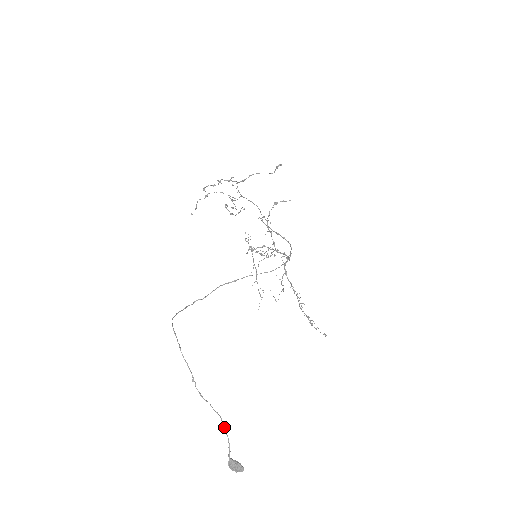
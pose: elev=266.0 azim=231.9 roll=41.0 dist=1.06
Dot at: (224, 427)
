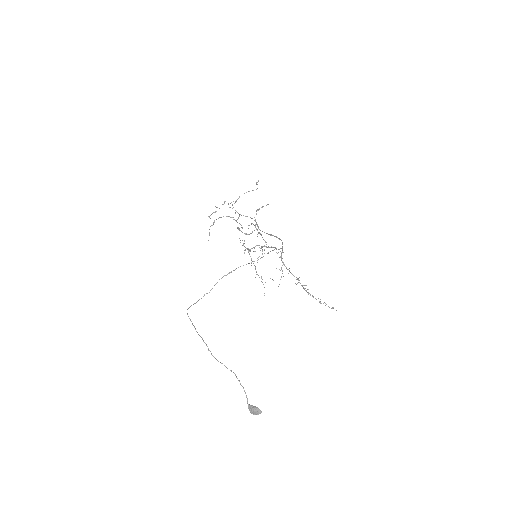
Dot at: (239, 381)
